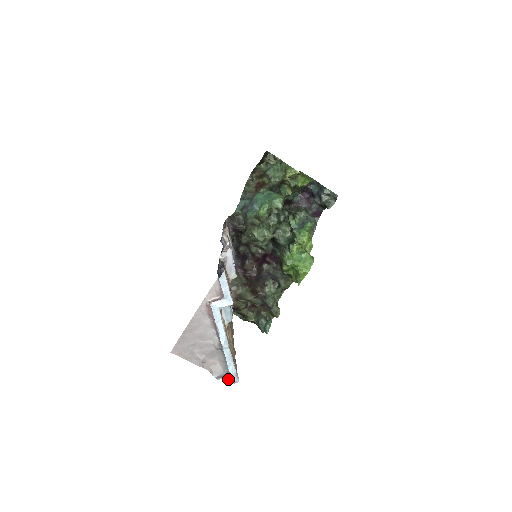
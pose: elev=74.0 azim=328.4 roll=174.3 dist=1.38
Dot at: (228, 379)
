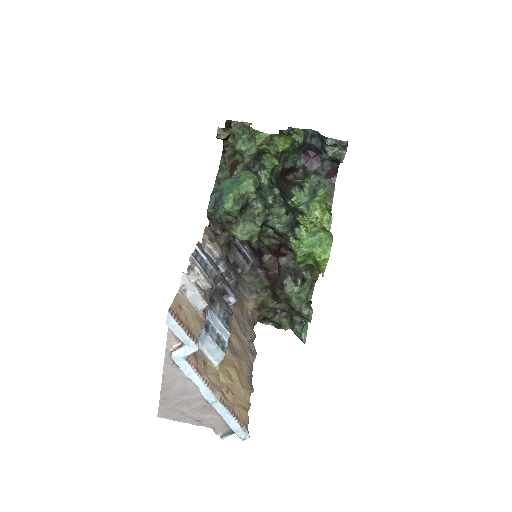
Dot at: (234, 436)
